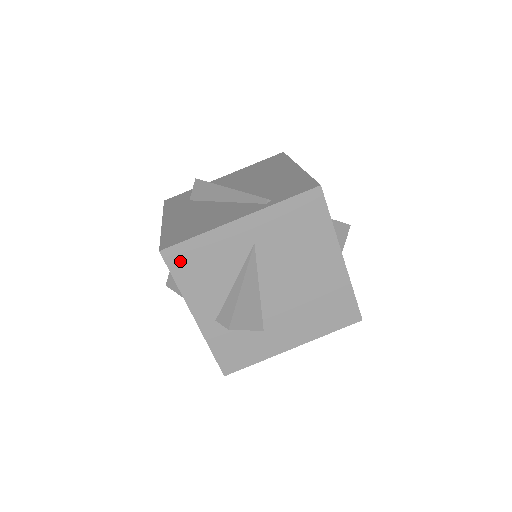
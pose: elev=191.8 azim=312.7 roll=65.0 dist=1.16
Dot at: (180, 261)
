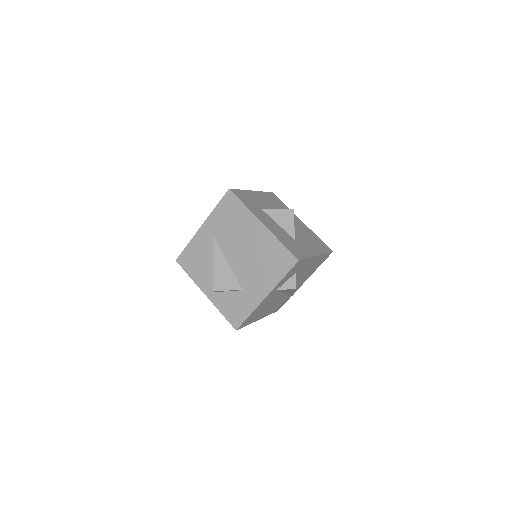
Dot at: (186, 262)
